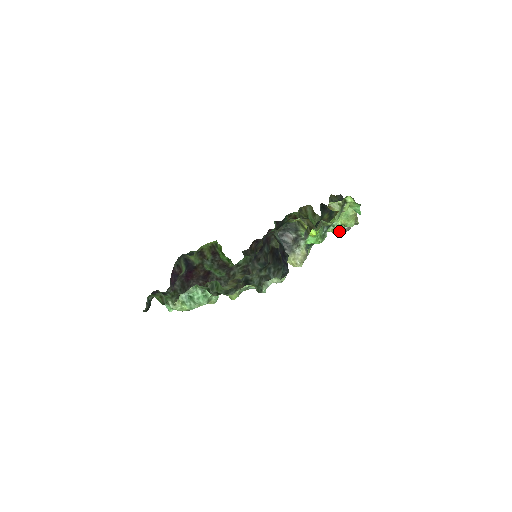
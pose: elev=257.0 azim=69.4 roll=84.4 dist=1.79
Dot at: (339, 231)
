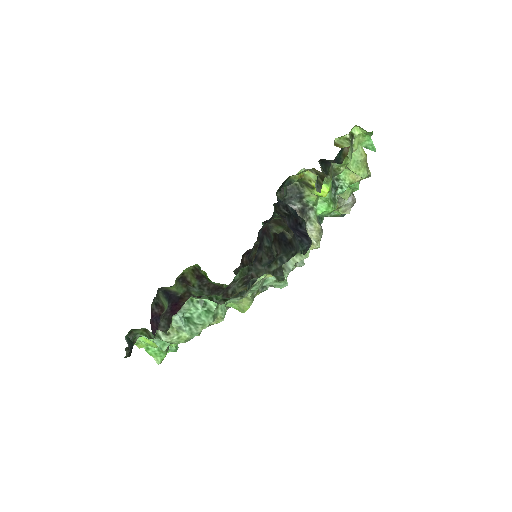
Dot at: (343, 208)
